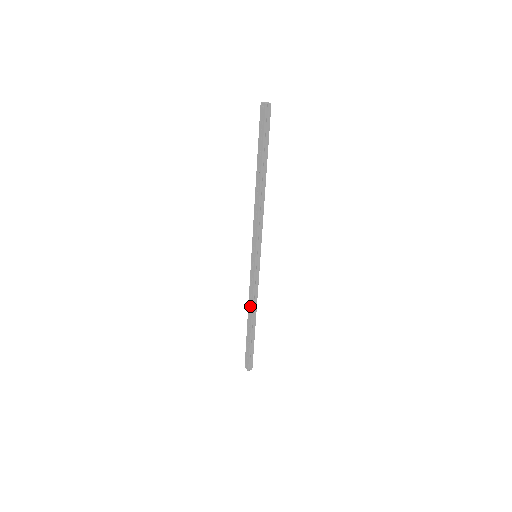
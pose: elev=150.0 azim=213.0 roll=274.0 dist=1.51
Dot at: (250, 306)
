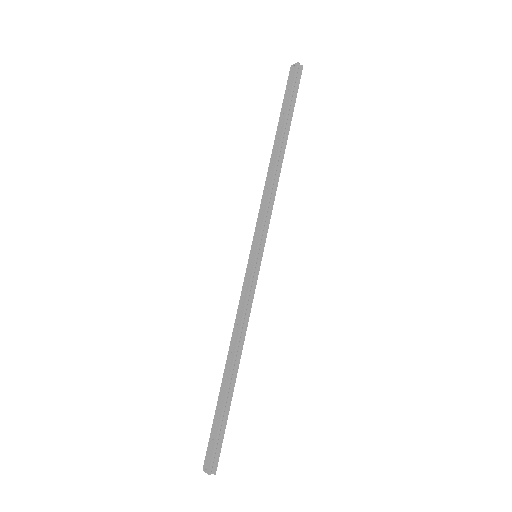
Dot at: (234, 339)
